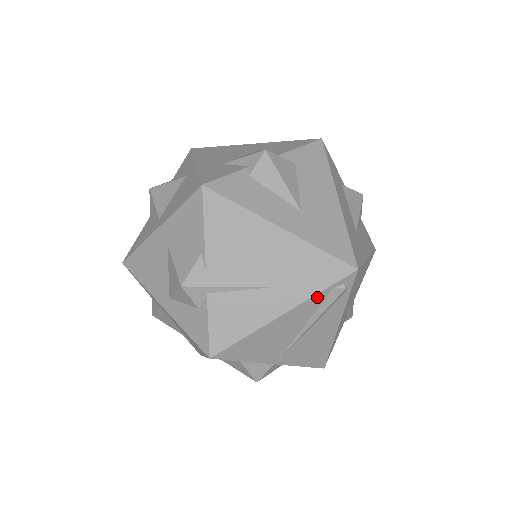
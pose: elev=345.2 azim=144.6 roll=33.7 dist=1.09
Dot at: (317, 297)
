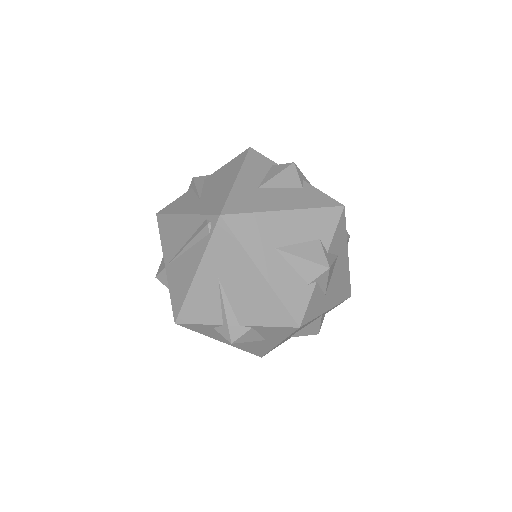
Dot at: (199, 218)
